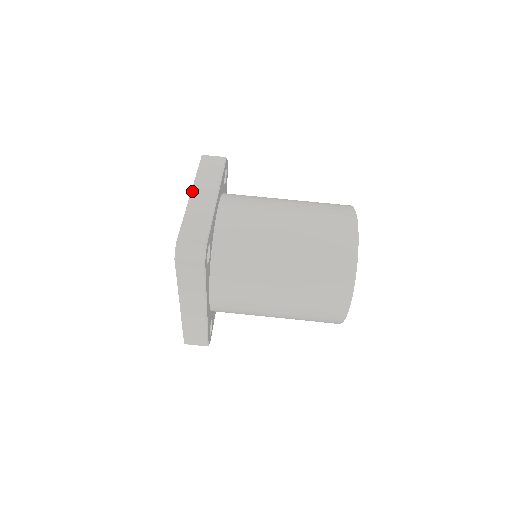
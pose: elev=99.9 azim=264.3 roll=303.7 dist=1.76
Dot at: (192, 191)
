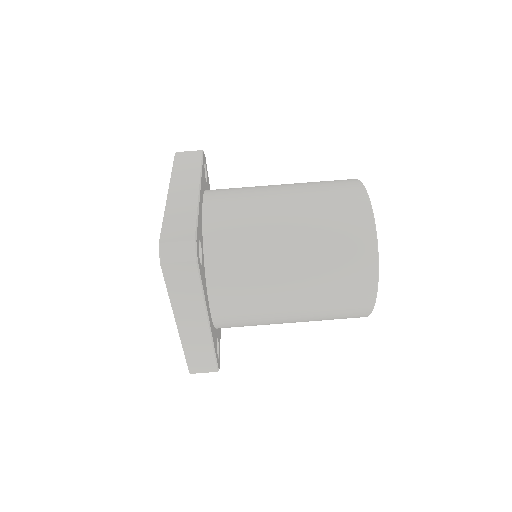
Dot at: (169, 188)
